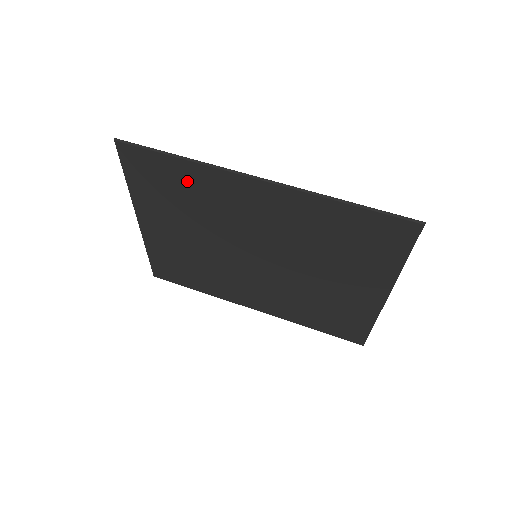
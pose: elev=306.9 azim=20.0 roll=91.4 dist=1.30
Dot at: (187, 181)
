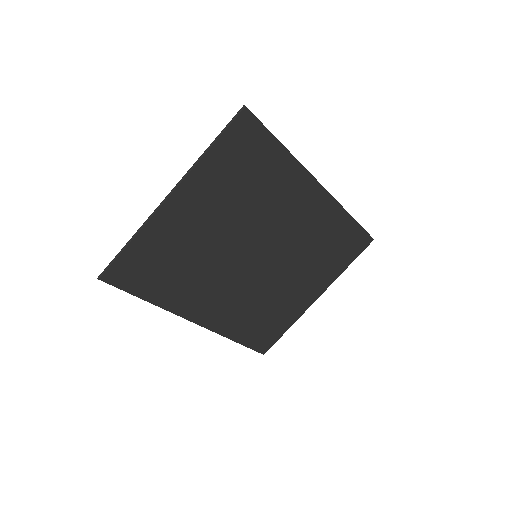
Dot at: (270, 169)
